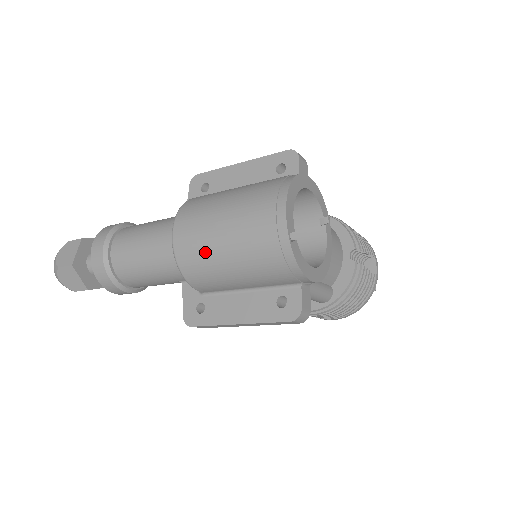
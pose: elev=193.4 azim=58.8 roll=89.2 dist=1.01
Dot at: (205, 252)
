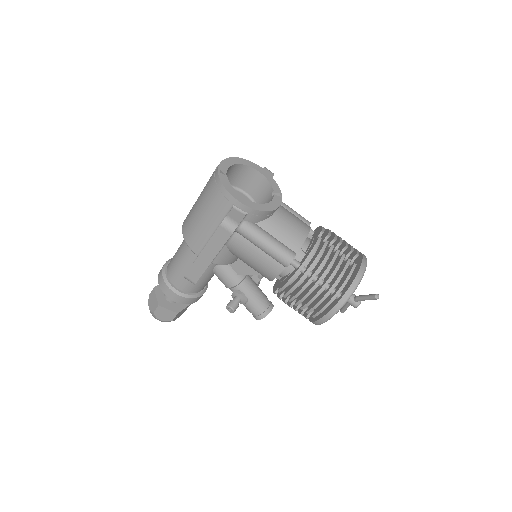
Dot at: (192, 212)
